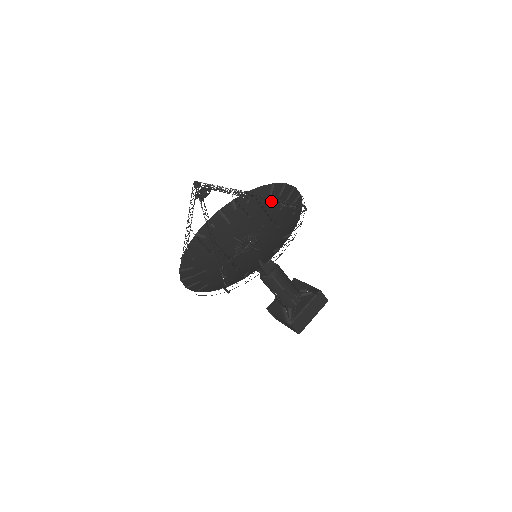
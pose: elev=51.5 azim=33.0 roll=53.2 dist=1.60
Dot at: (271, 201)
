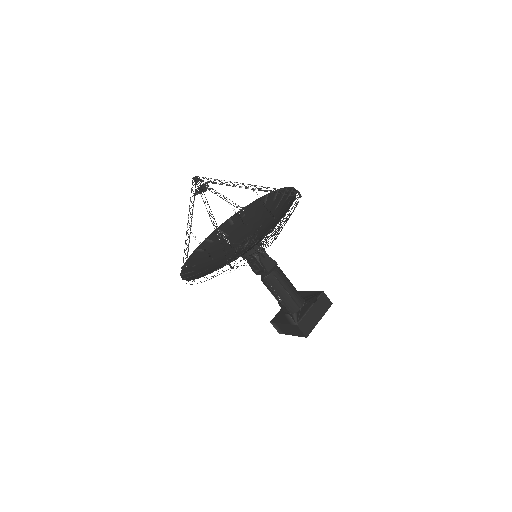
Dot at: (266, 207)
